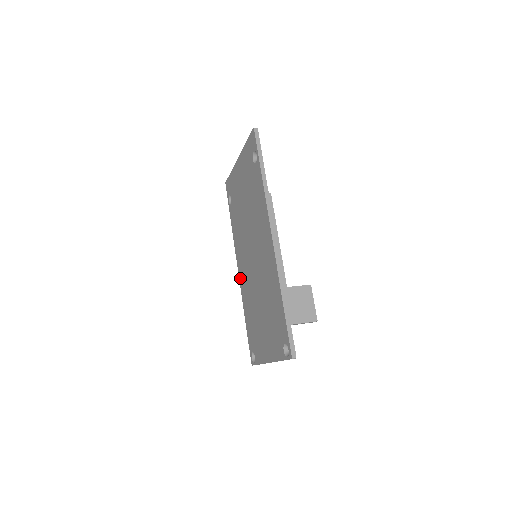
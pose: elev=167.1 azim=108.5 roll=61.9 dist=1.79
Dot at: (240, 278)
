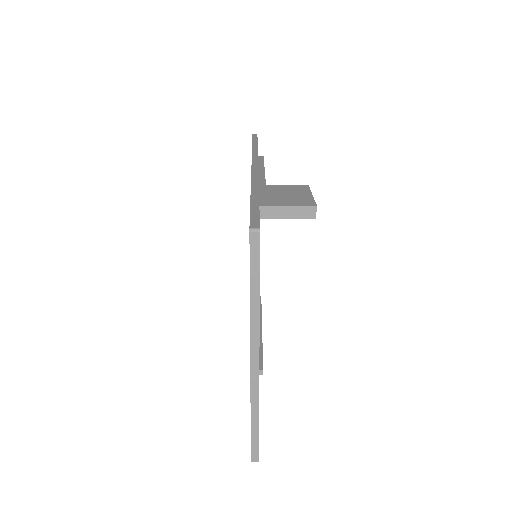
Dot at: occluded
